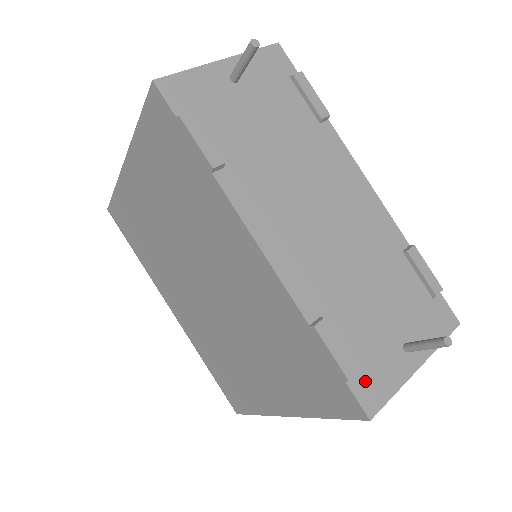
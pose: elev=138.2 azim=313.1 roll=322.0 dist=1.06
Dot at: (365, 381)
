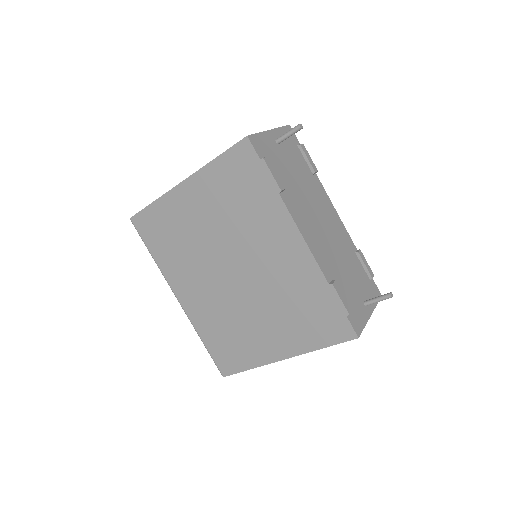
Dot at: (353, 317)
